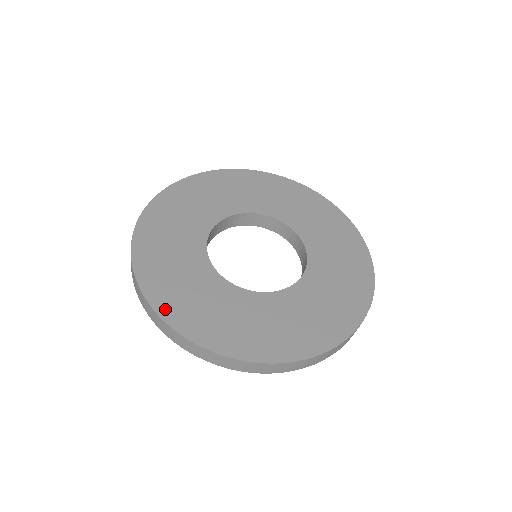
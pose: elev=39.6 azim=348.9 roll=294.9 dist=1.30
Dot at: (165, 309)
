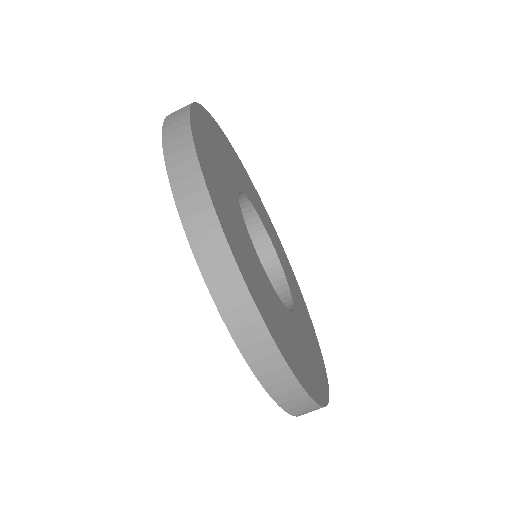
Dot at: (256, 296)
